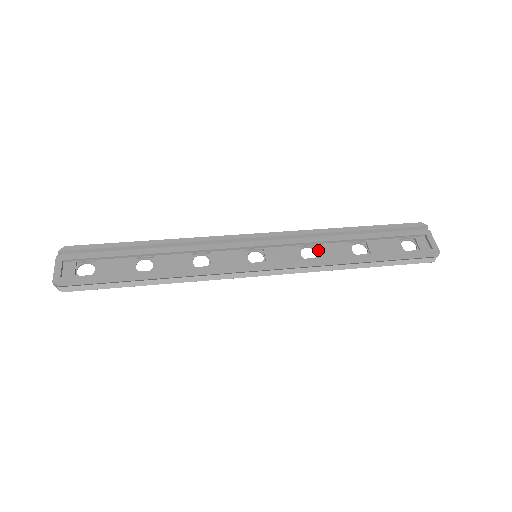
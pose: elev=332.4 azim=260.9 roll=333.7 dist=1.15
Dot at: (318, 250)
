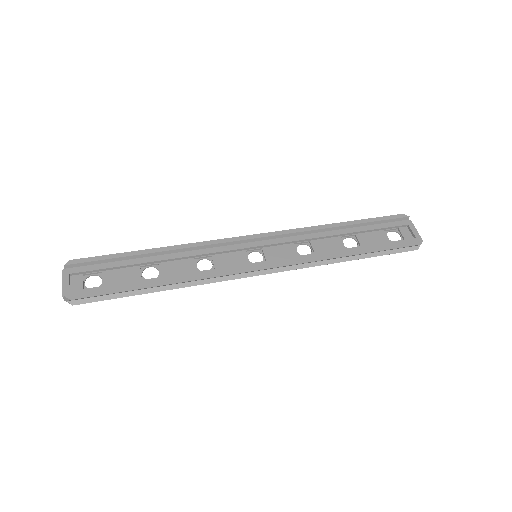
Dot at: (313, 246)
